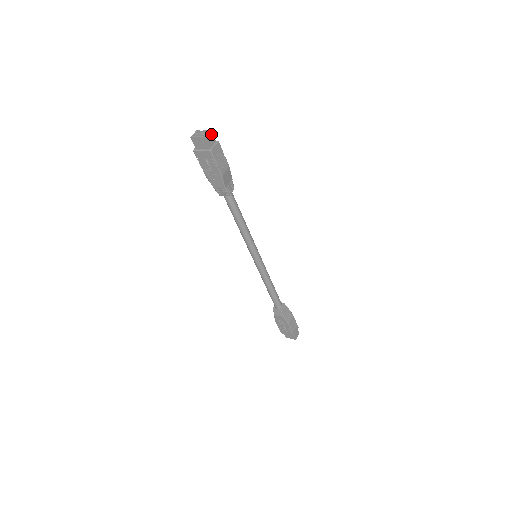
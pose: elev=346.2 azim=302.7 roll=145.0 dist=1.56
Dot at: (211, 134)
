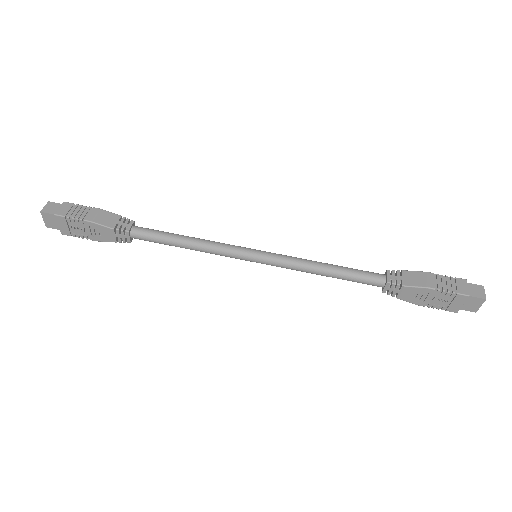
Dot at: (52, 204)
